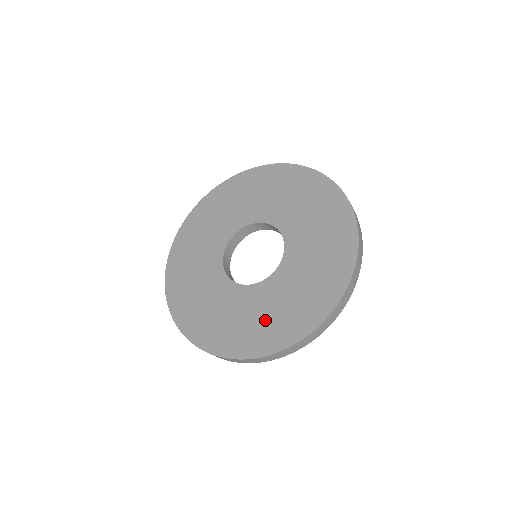
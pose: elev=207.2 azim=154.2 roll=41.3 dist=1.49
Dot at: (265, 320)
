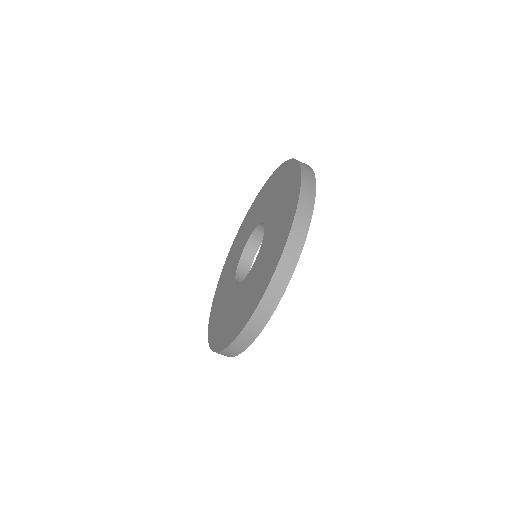
Dot at: (271, 251)
